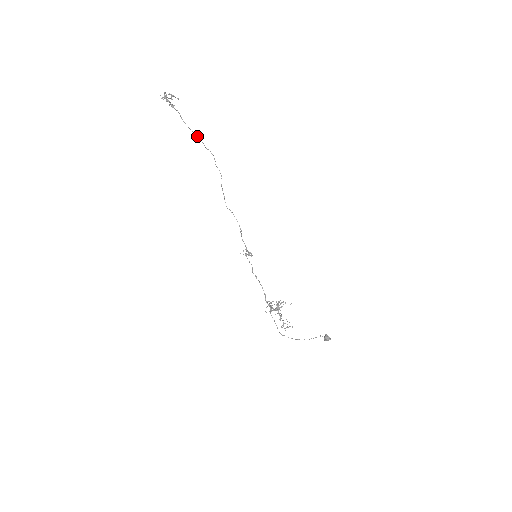
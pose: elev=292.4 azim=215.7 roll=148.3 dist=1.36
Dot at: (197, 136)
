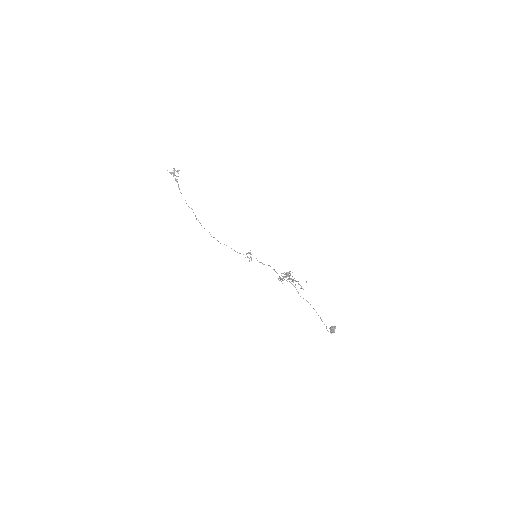
Dot at: occluded
